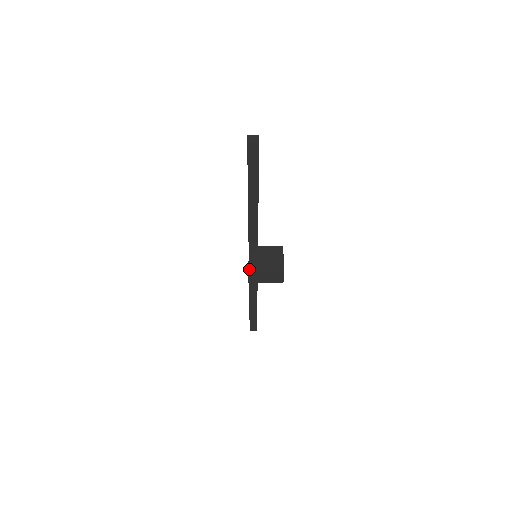
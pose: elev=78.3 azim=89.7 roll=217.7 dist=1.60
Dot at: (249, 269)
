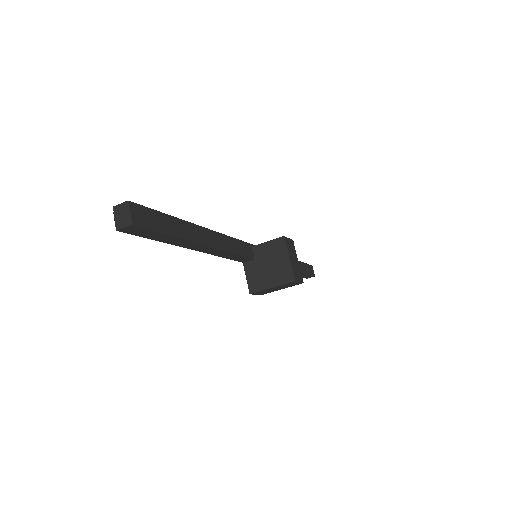
Dot at: (249, 291)
